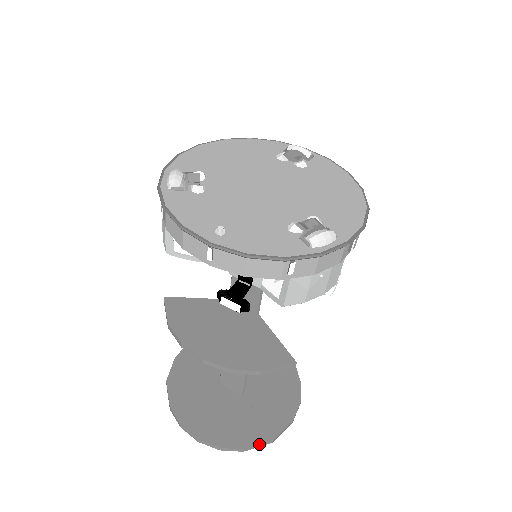
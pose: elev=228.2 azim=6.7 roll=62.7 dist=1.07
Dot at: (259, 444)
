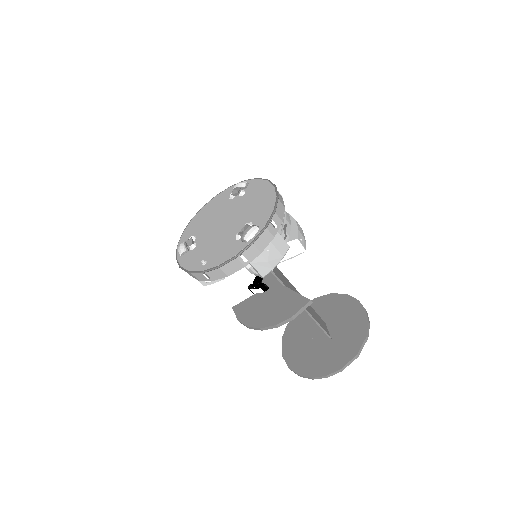
Dot at: (349, 361)
